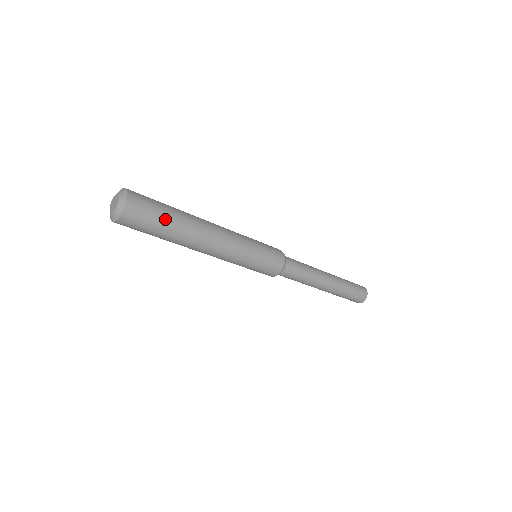
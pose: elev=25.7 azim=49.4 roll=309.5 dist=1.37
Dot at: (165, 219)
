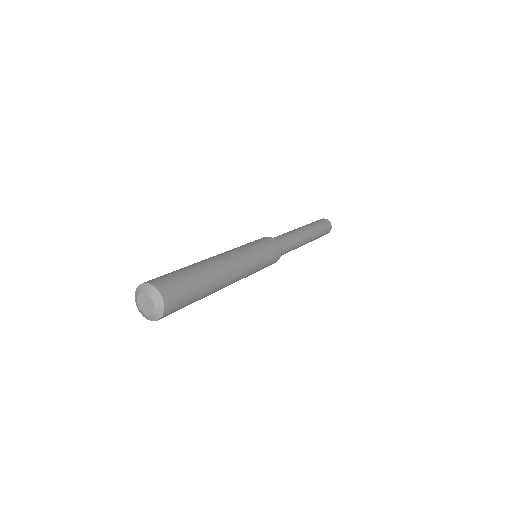
Dot at: (196, 287)
